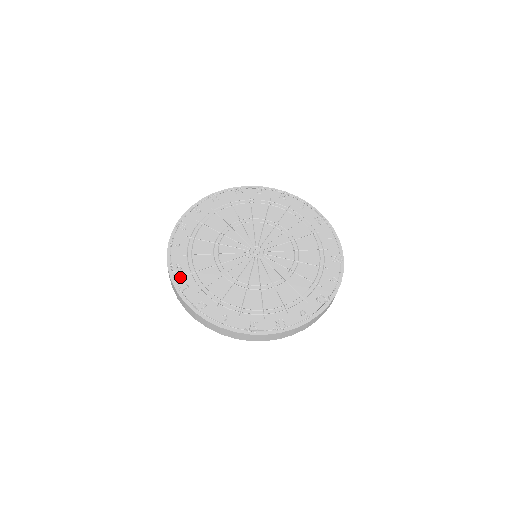
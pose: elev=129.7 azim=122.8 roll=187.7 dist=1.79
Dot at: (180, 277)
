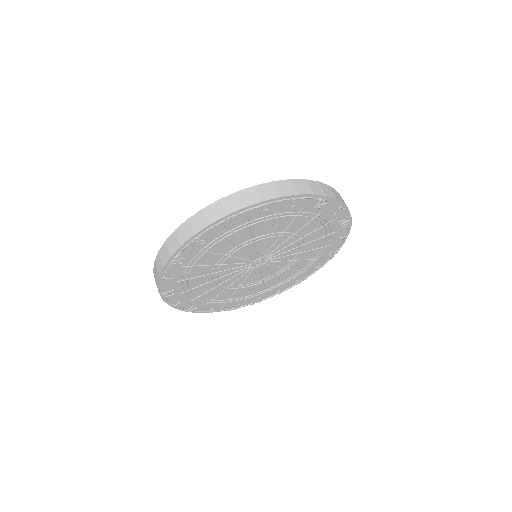
Dot at: (173, 297)
